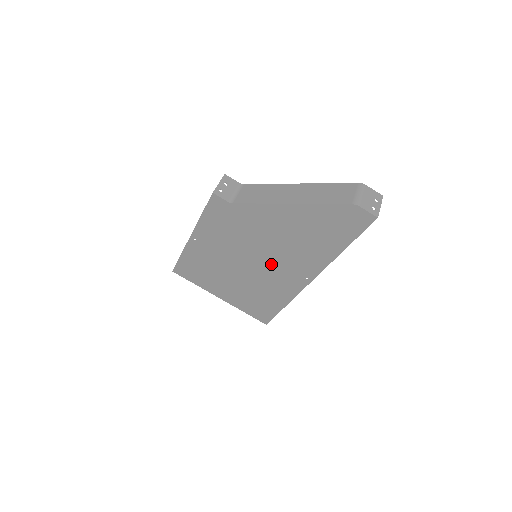
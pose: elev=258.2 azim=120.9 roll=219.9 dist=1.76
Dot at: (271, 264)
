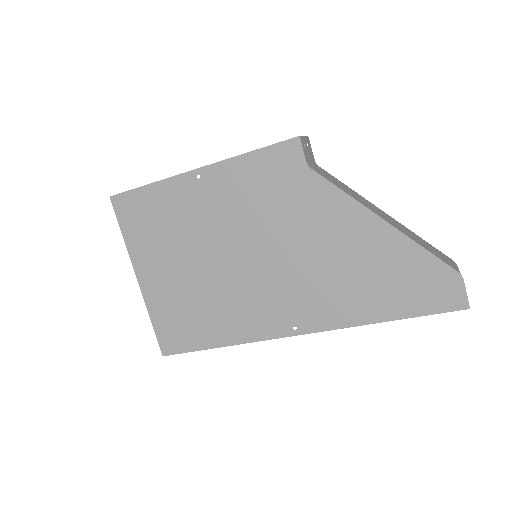
Dot at: (268, 279)
